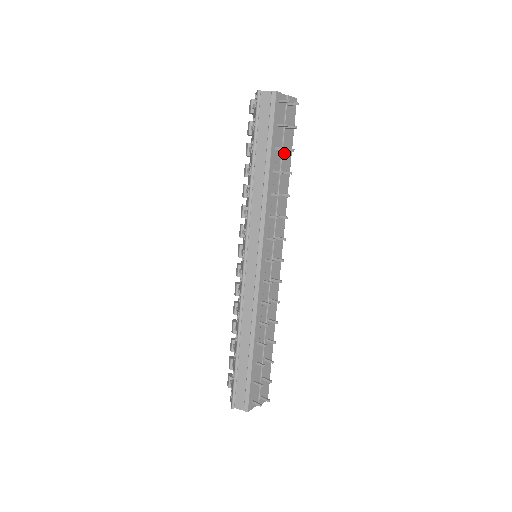
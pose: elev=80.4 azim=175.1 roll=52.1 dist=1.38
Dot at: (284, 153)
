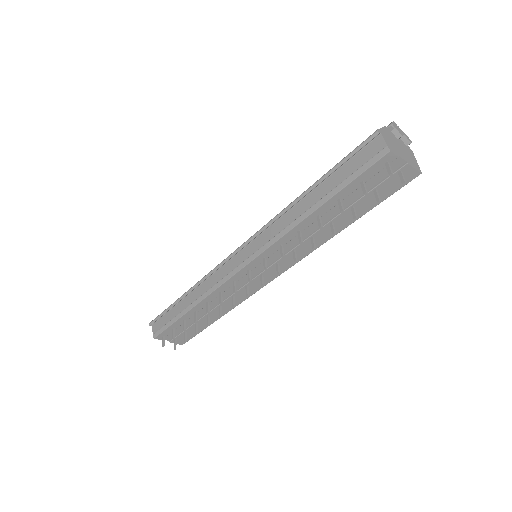
Dot at: (351, 209)
